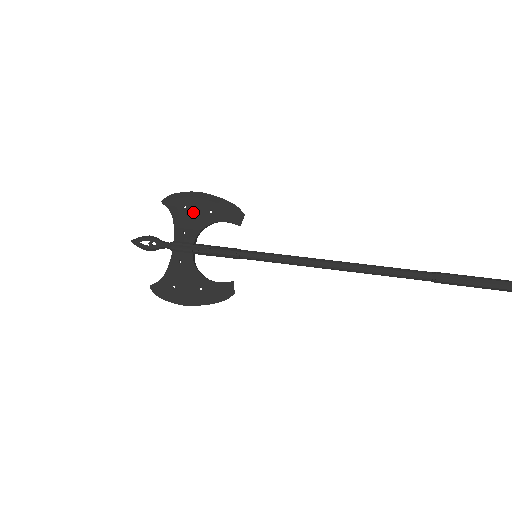
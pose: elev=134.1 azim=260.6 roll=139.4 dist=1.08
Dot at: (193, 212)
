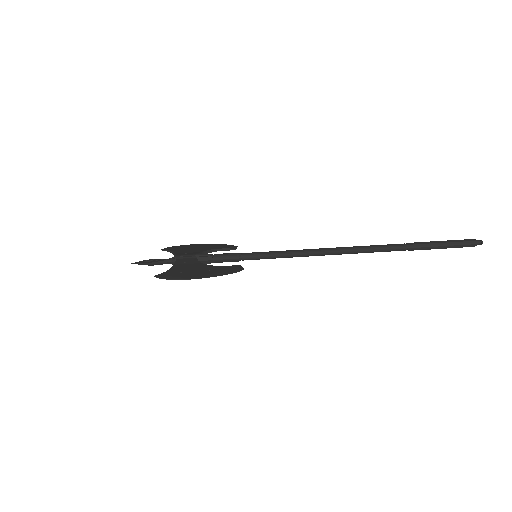
Dot at: (192, 248)
